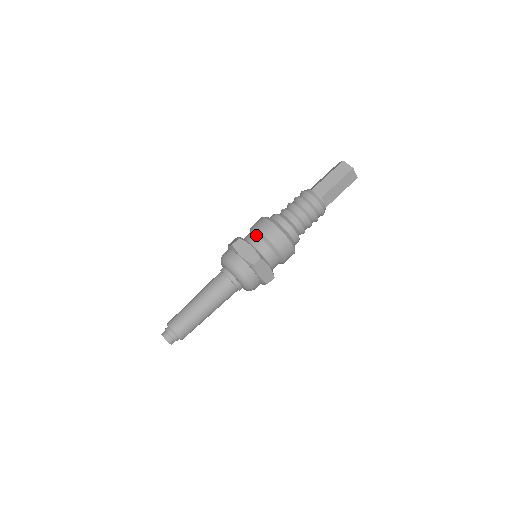
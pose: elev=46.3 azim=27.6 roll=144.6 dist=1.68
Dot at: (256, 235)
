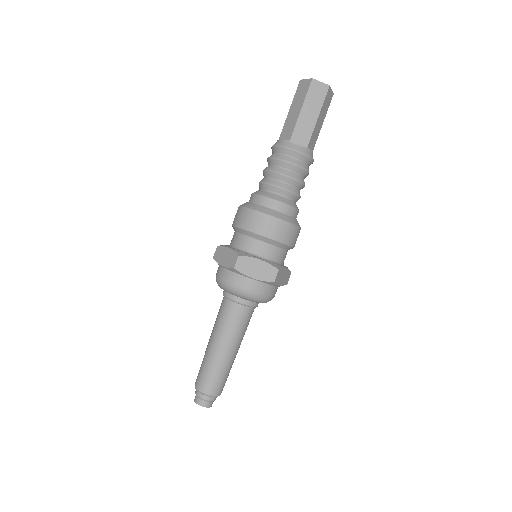
Dot at: (235, 232)
